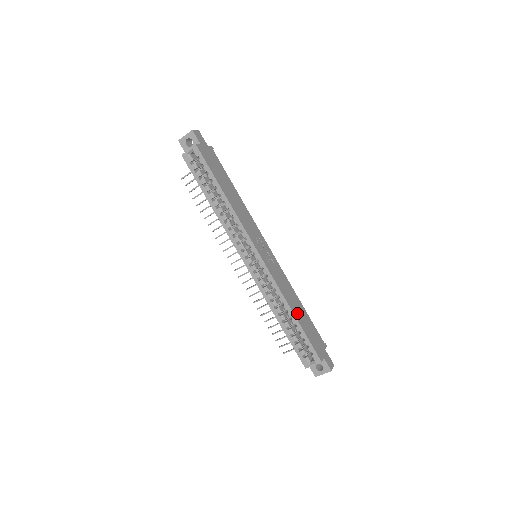
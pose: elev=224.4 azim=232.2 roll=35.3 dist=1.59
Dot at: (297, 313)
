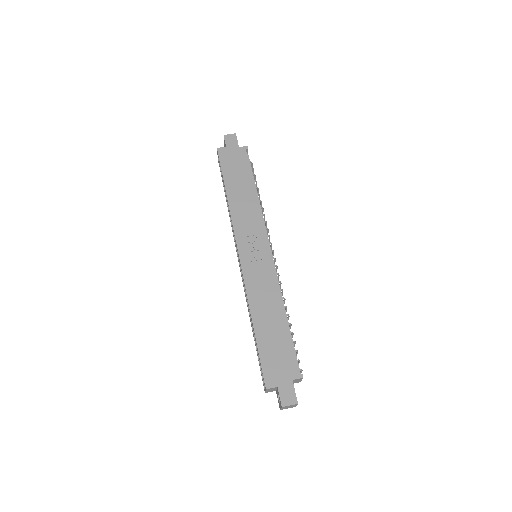
Dot at: (262, 324)
